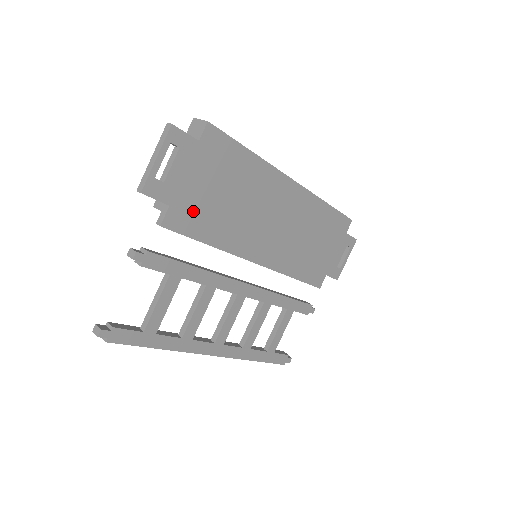
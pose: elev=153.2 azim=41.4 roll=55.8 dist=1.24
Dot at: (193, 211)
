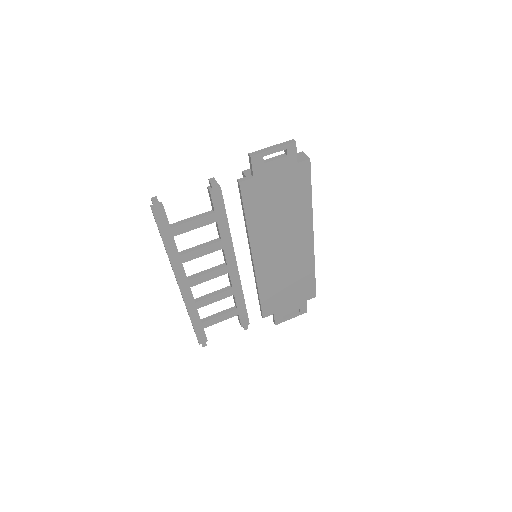
Dot at: (259, 193)
